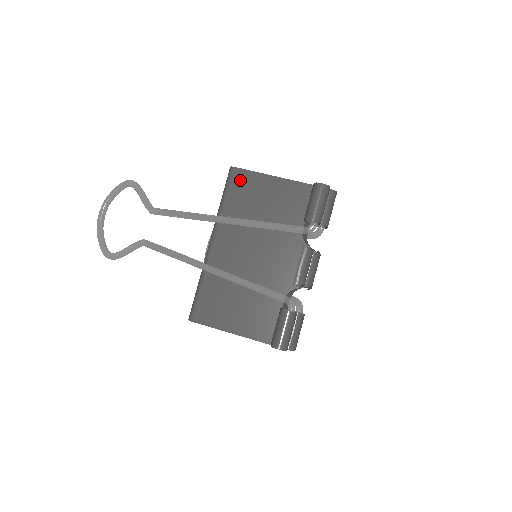
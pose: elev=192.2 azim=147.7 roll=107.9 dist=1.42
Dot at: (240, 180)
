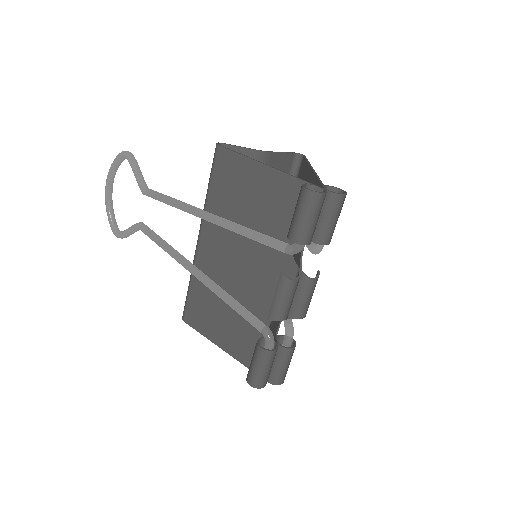
Dot at: (224, 164)
